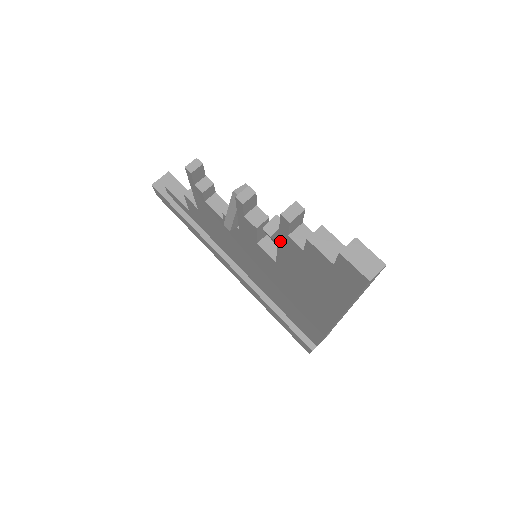
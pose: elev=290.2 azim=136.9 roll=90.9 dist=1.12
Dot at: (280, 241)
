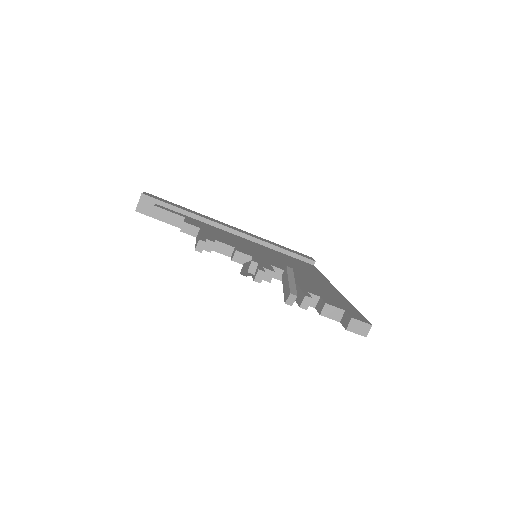
Dot at: occluded
